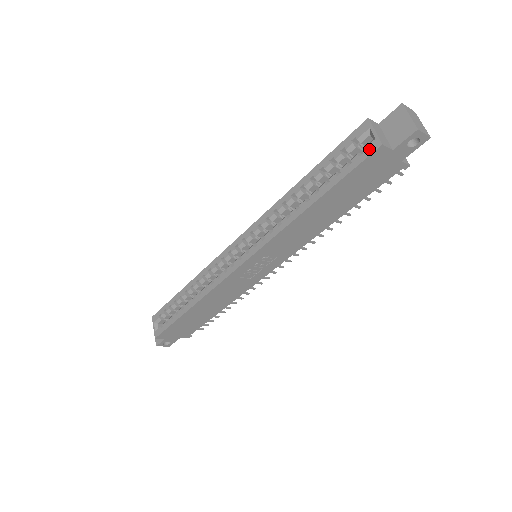
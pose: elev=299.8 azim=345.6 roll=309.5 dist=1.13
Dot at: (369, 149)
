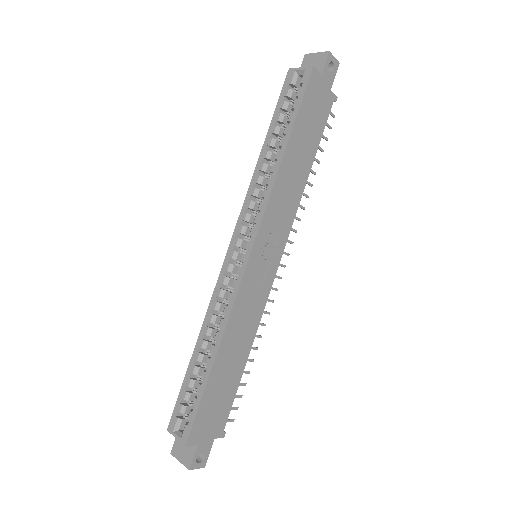
Dot at: (305, 77)
